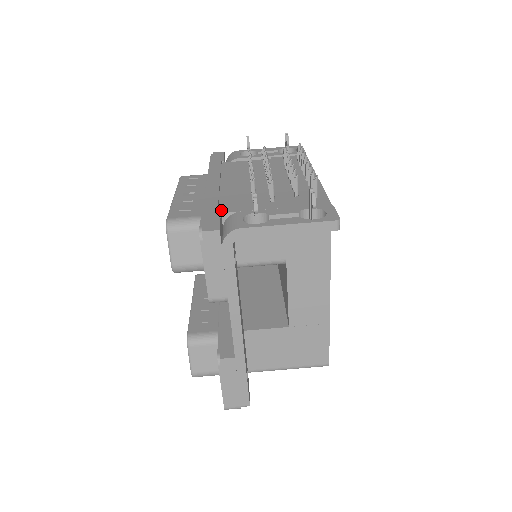
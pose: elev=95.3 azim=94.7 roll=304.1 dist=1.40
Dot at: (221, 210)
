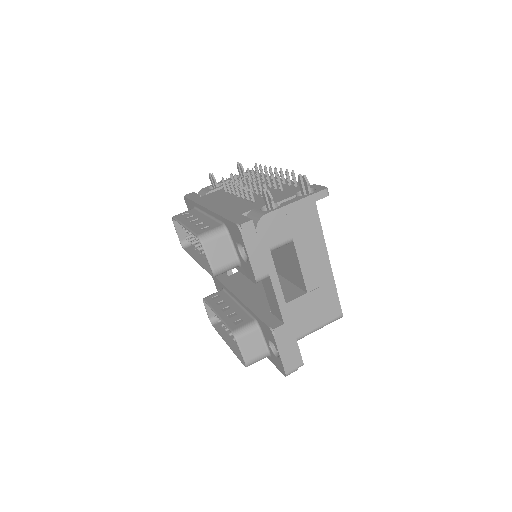
Dot at: occluded
